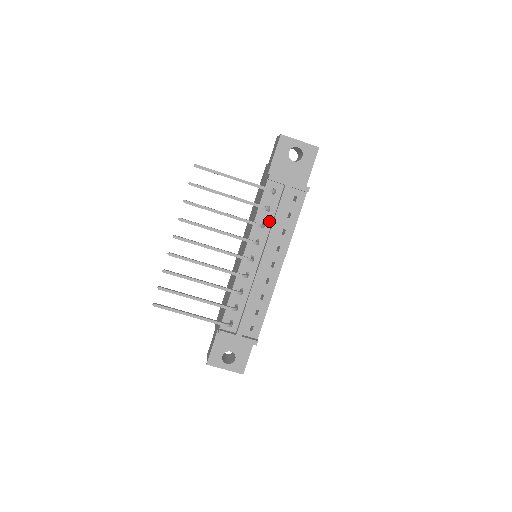
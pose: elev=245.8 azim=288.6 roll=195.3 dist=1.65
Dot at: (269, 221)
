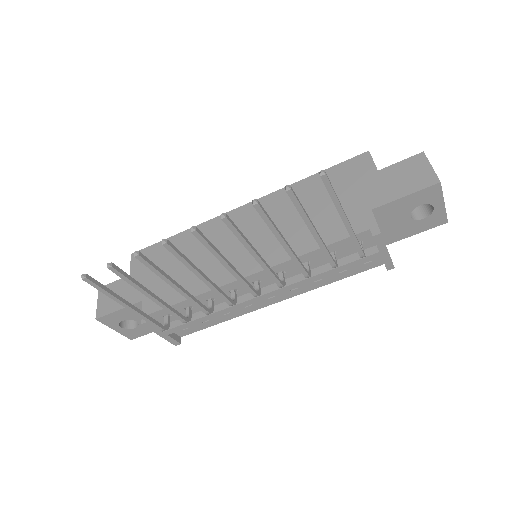
Dot at: (317, 264)
